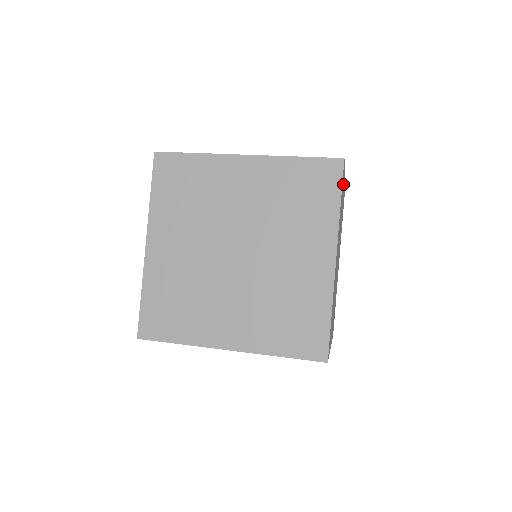
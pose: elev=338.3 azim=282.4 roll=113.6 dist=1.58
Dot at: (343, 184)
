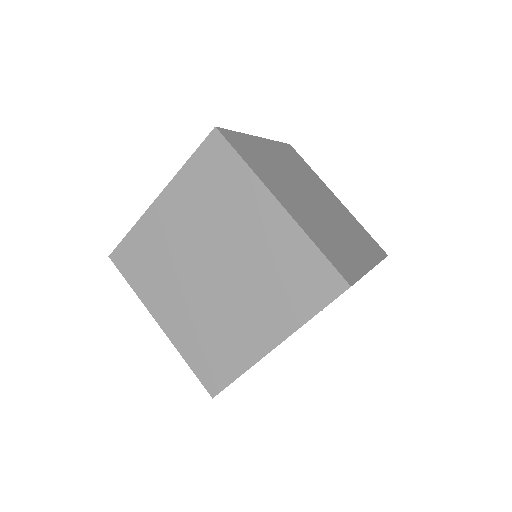
Dot at: occluded
